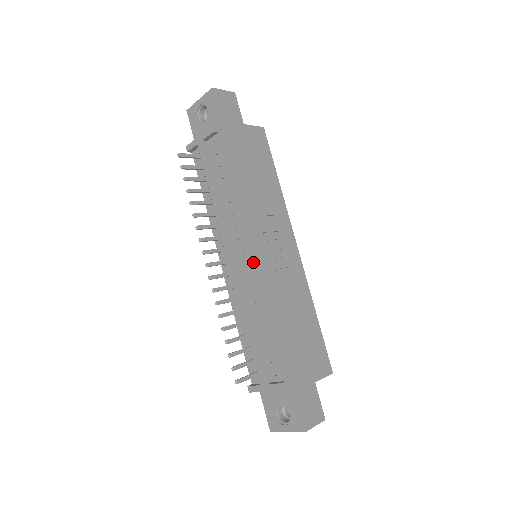
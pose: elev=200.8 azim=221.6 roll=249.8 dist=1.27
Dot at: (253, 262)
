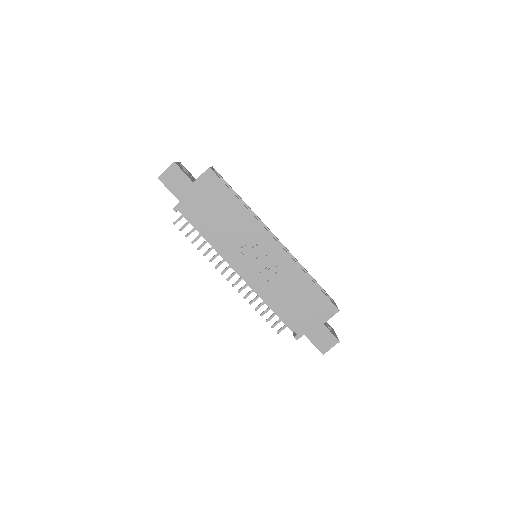
Dot at: occluded
